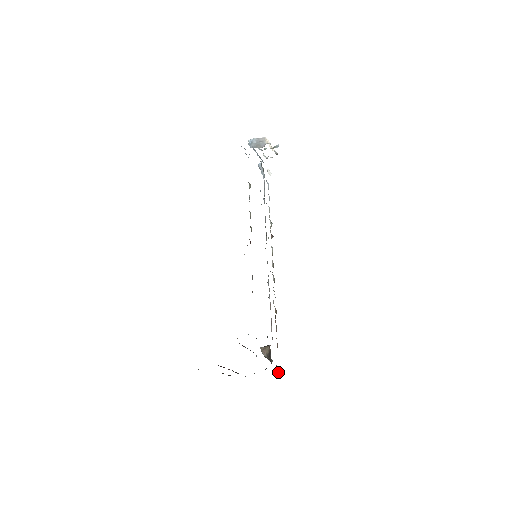
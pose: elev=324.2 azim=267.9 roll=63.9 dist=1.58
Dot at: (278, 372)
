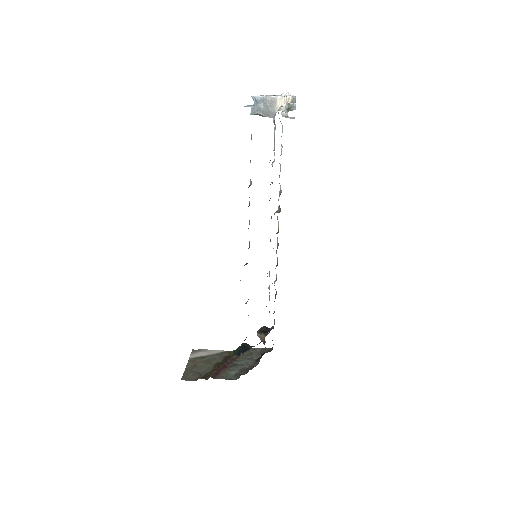
Dot at: occluded
